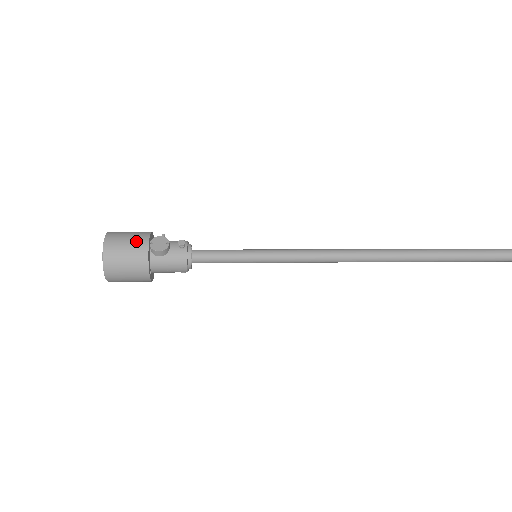
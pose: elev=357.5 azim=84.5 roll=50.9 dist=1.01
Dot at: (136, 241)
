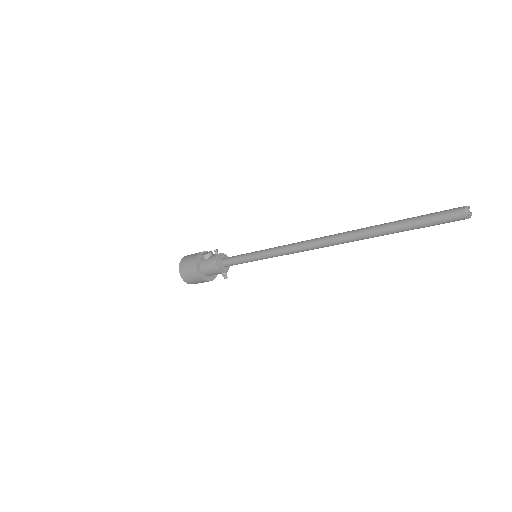
Dot at: (197, 253)
